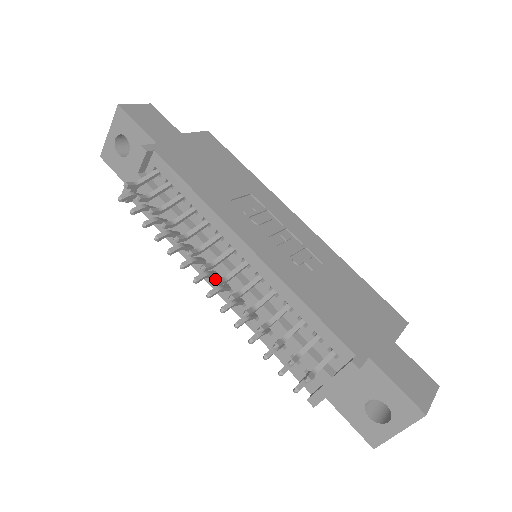
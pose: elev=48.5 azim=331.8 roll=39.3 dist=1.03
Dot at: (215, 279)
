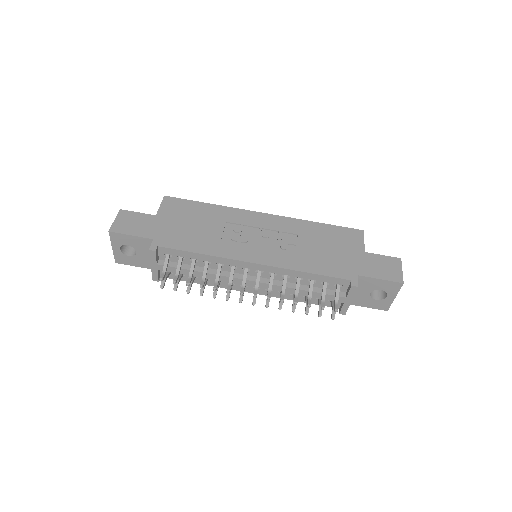
Dot at: (245, 287)
